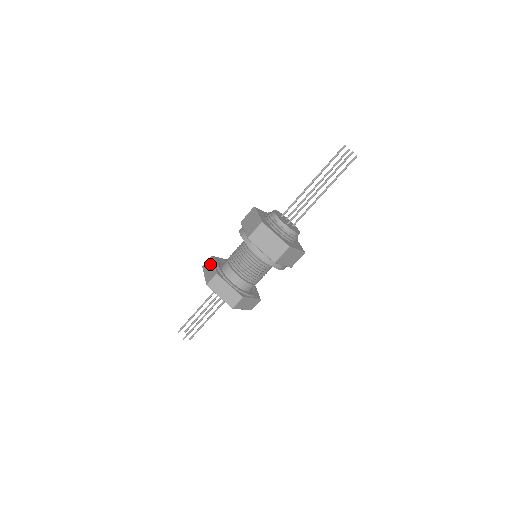
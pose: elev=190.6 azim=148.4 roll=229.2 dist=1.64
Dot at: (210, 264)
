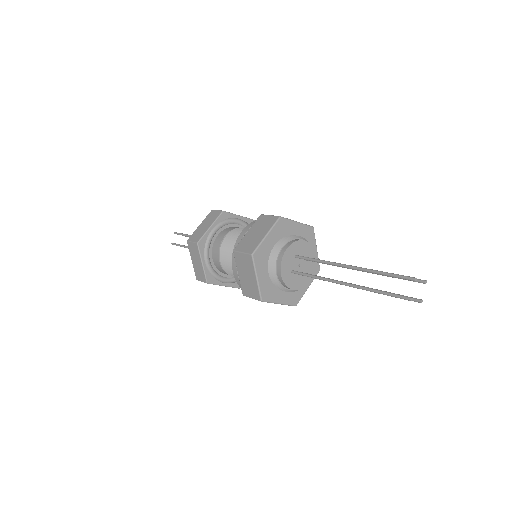
Dot at: (211, 220)
